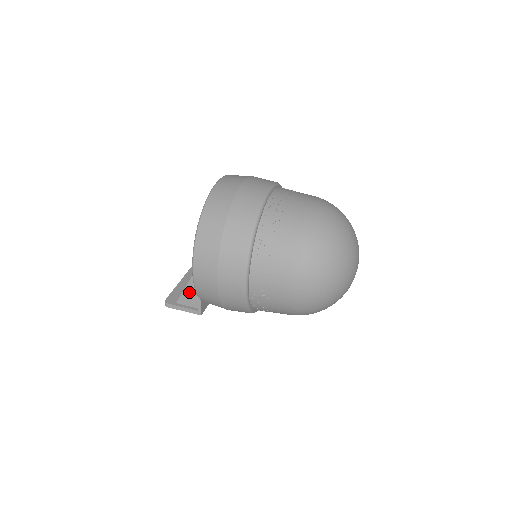
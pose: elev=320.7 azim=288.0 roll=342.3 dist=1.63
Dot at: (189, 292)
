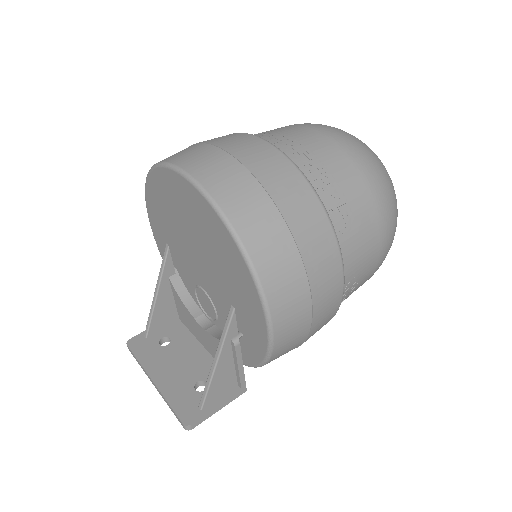
Dot at: (220, 376)
